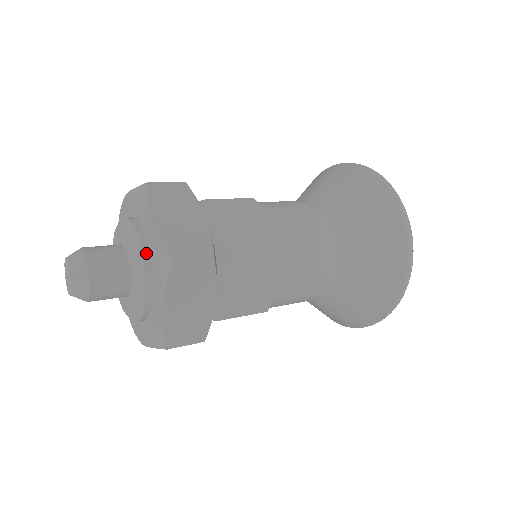
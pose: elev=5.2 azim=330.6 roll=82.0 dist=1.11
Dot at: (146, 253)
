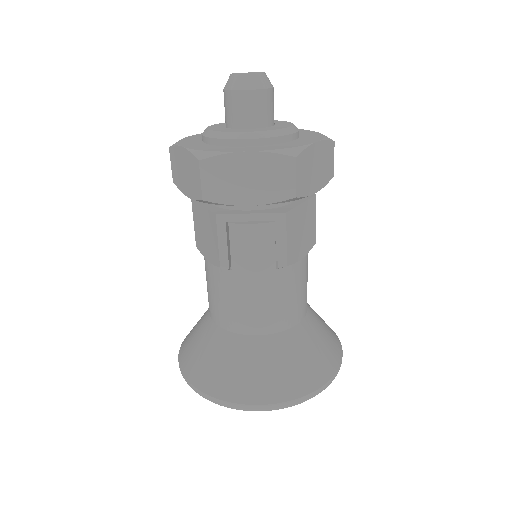
Dot at: occluded
